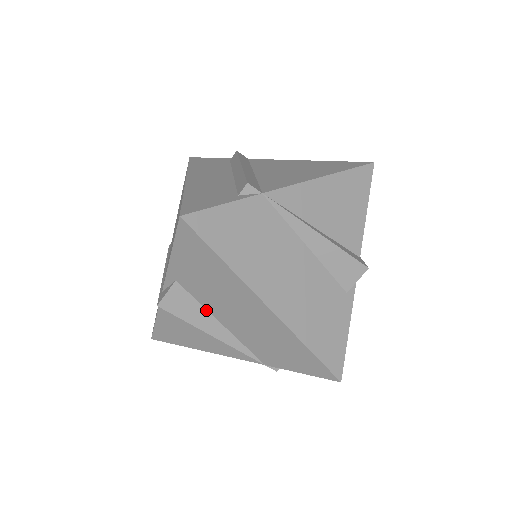
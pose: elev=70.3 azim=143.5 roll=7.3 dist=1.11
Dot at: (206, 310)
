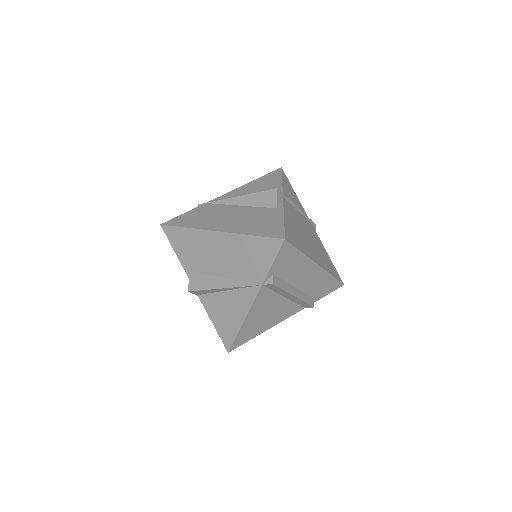
Dot at: (211, 276)
